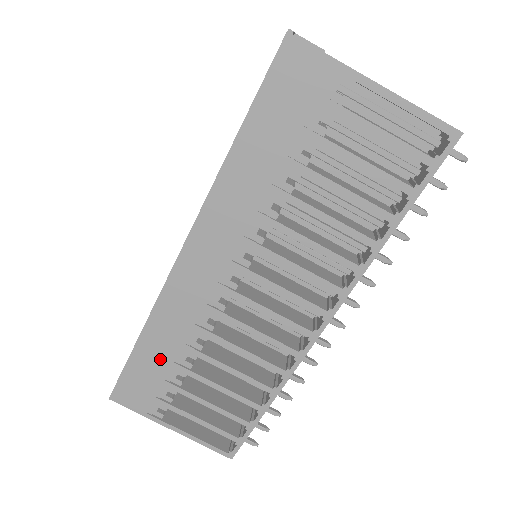
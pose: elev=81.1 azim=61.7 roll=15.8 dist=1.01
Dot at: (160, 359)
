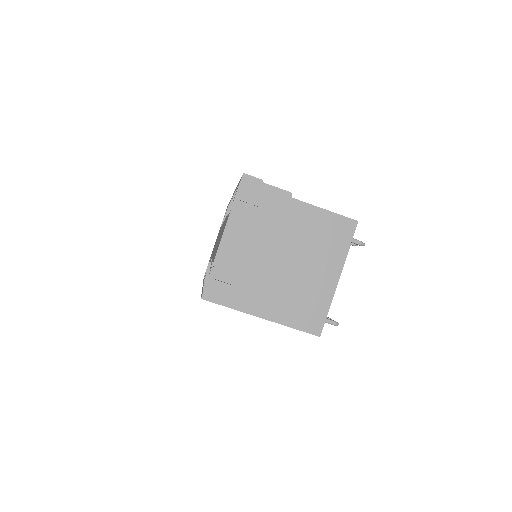
Dot at: occluded
